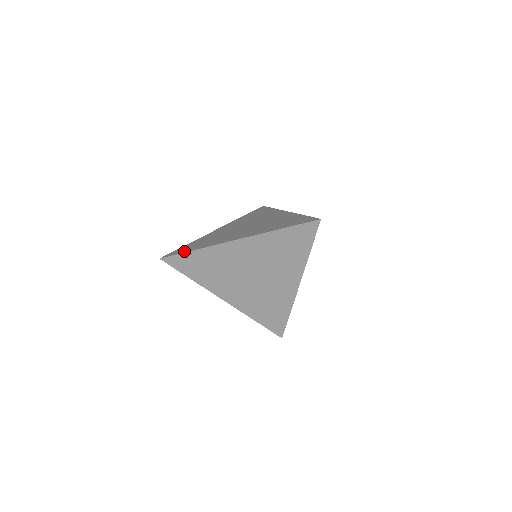
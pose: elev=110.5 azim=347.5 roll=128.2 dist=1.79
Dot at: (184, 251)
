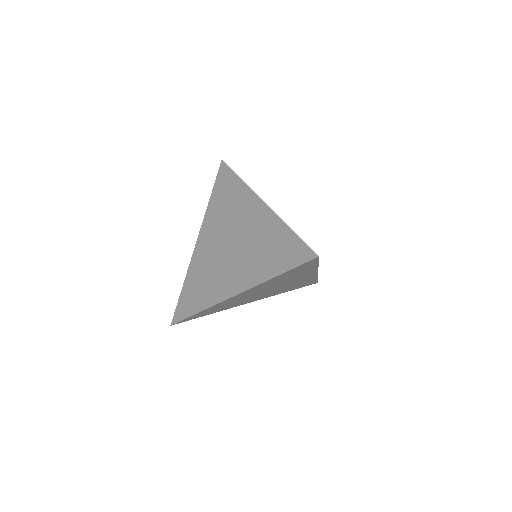
Dot at: (189, 313)
